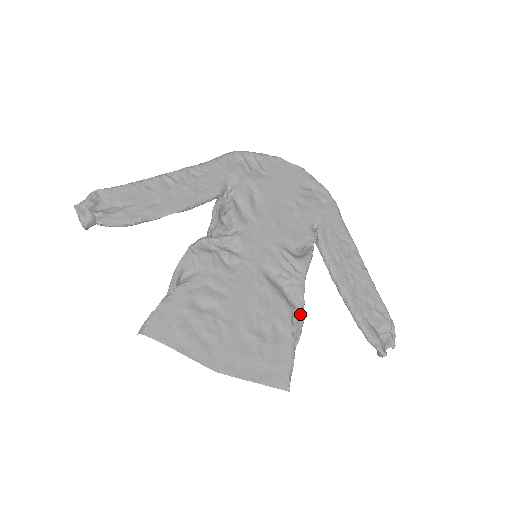
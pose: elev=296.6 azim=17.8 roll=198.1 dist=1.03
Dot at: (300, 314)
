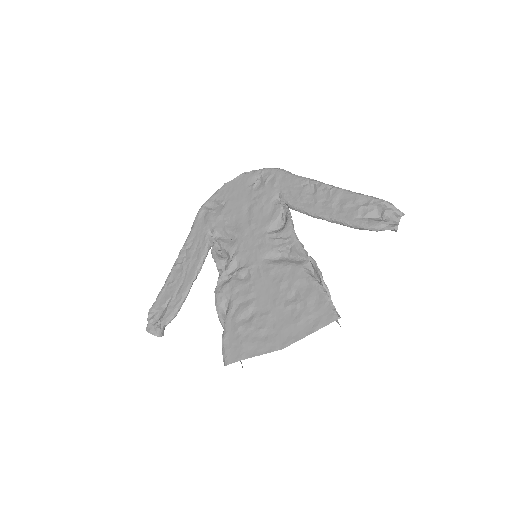
Dot at: (311, 262)
